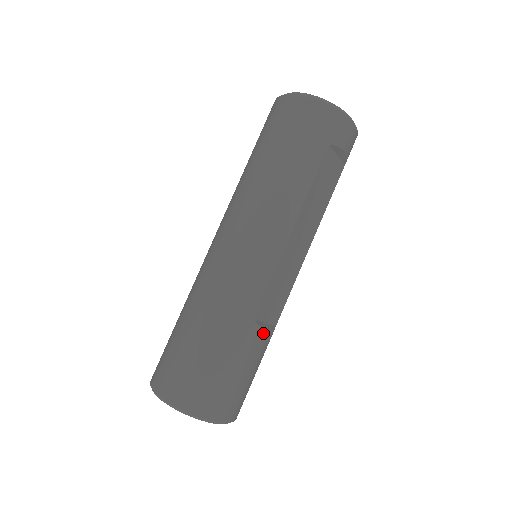
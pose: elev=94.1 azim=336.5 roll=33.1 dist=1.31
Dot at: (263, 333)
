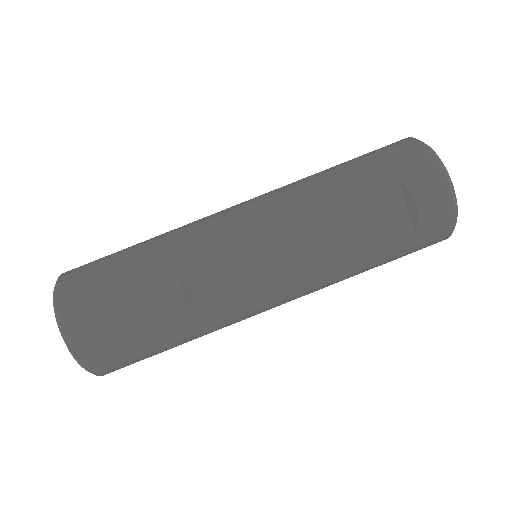
Dot at: (176, 291)
